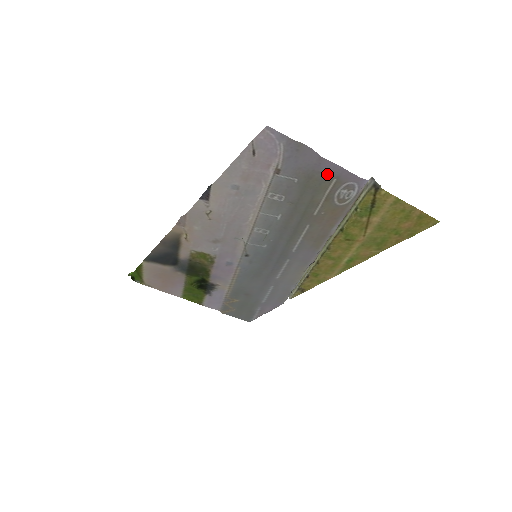
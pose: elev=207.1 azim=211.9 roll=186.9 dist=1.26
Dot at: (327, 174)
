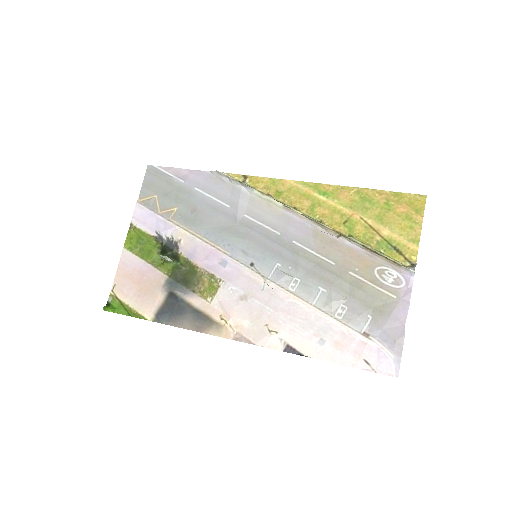
Dot at: (394, 306)
